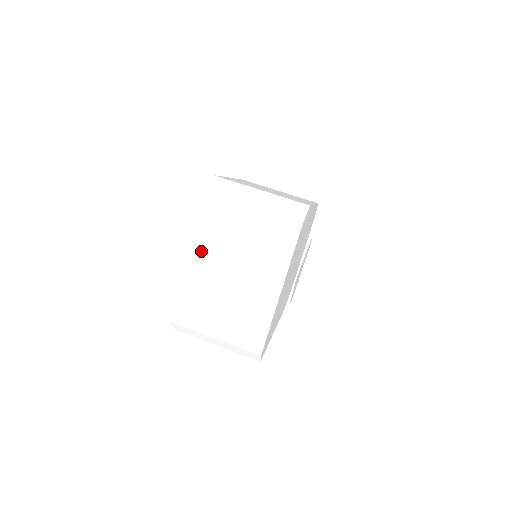
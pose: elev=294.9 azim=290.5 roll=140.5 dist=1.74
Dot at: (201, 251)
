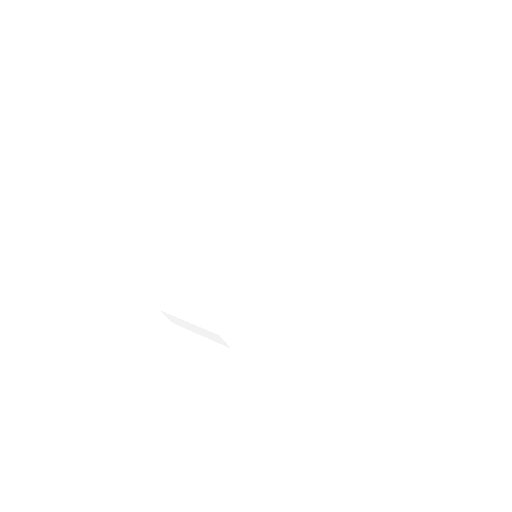
Dot at: (173, 239)
